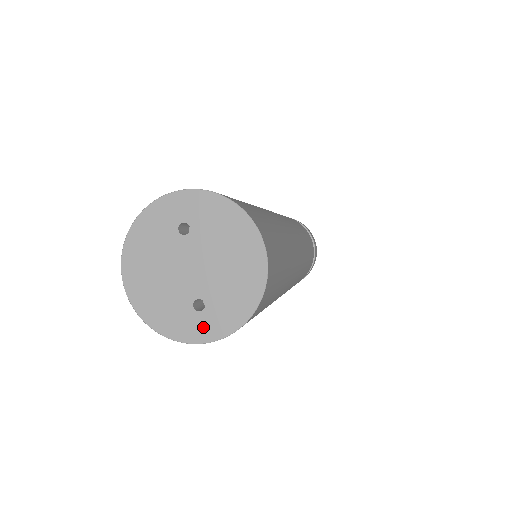
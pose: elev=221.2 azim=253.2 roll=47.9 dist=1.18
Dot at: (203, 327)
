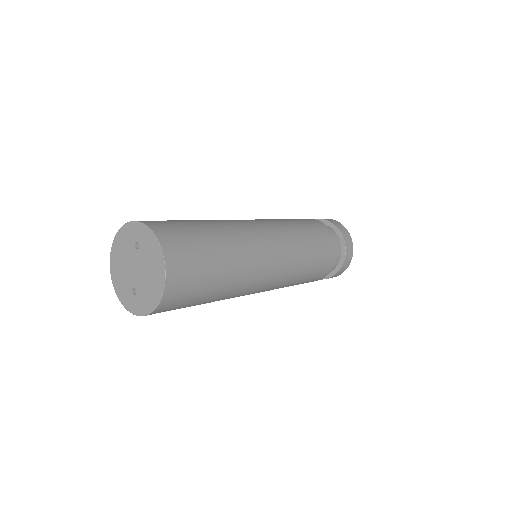
Dot at: (133, 304)
